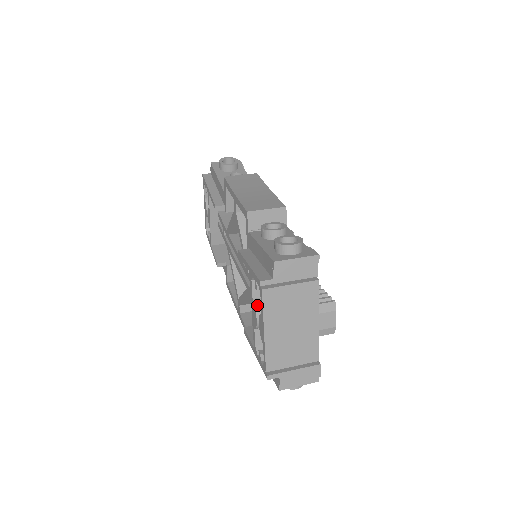
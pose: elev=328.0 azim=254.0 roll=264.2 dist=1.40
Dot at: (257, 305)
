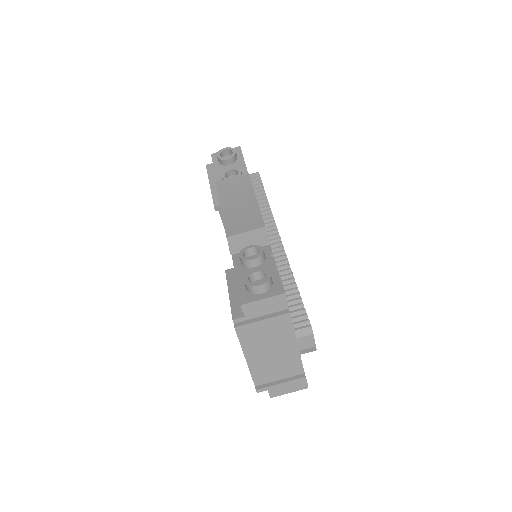
Dot at: occluded
